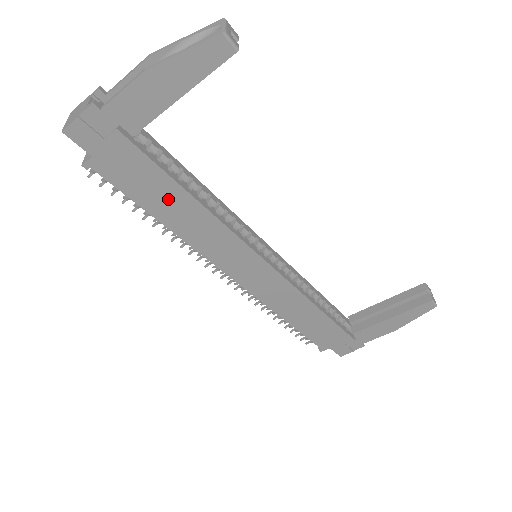
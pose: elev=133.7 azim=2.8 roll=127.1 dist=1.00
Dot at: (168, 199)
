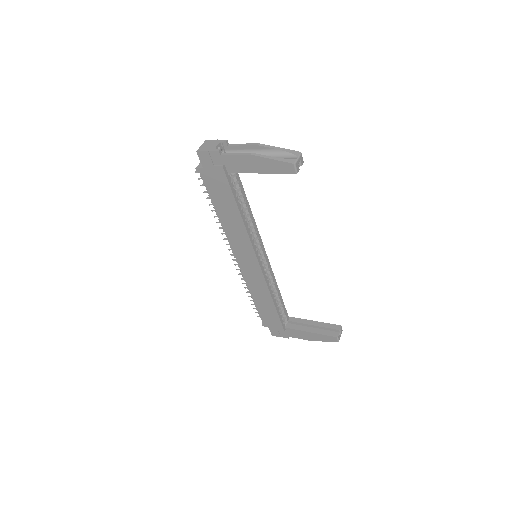
Dot at: (227, 206)
